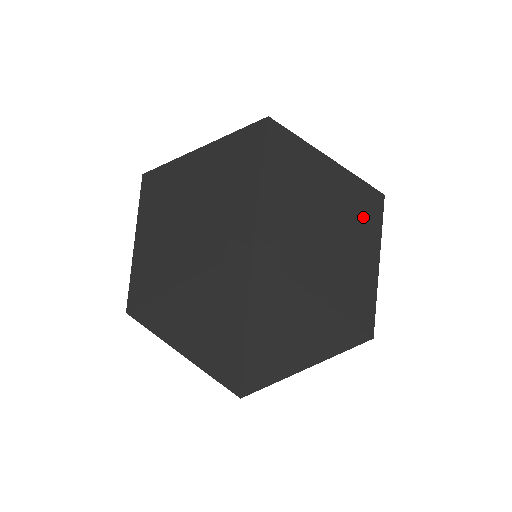
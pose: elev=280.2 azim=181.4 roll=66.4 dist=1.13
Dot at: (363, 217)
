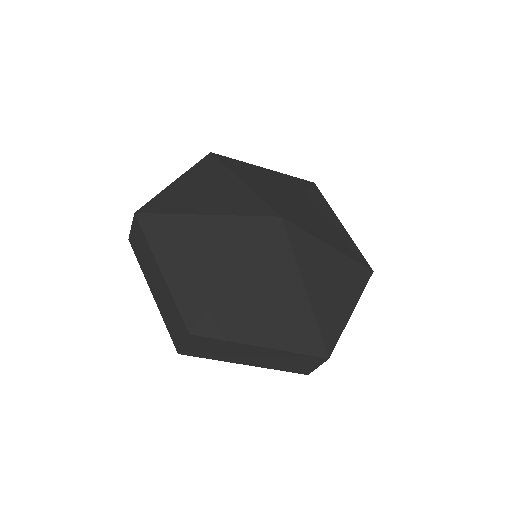
Dot at: (356, 270)
